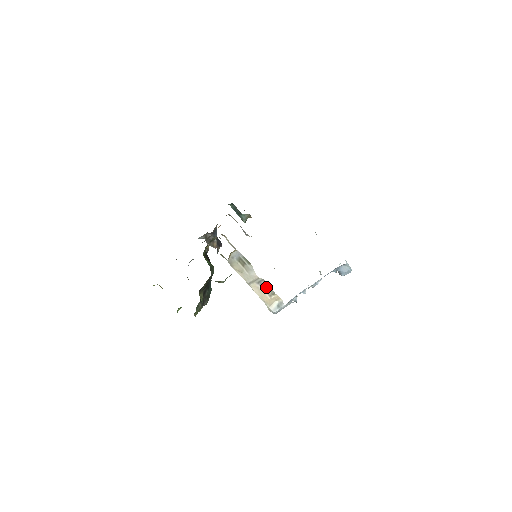
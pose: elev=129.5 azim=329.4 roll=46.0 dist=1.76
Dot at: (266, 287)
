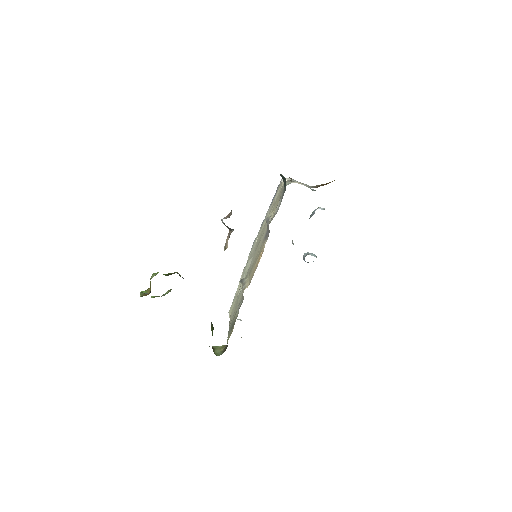
Dot at: occluded
